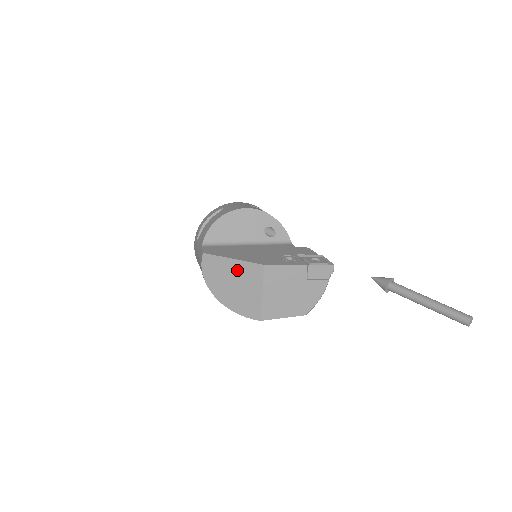
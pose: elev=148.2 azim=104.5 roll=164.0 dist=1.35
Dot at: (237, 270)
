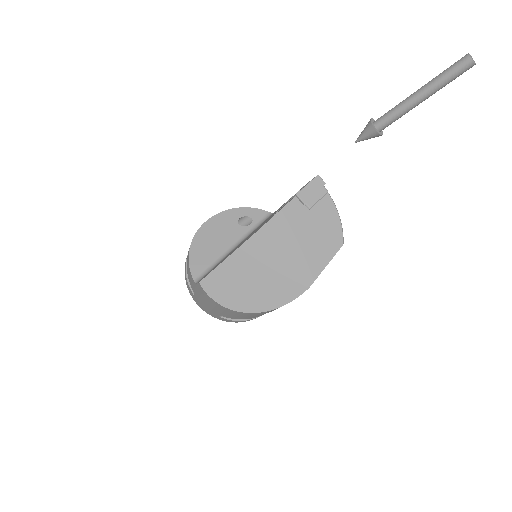
Dot at: (241, 263)
